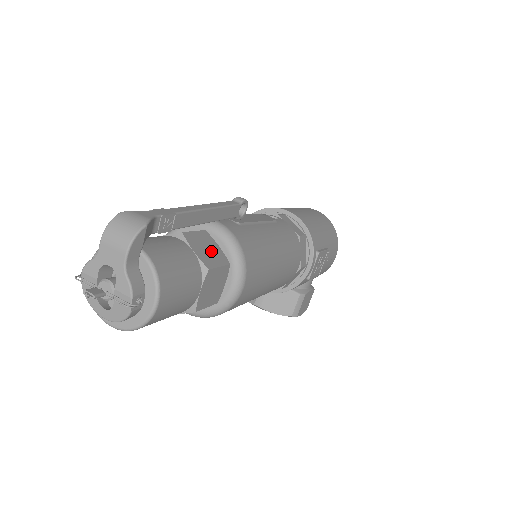
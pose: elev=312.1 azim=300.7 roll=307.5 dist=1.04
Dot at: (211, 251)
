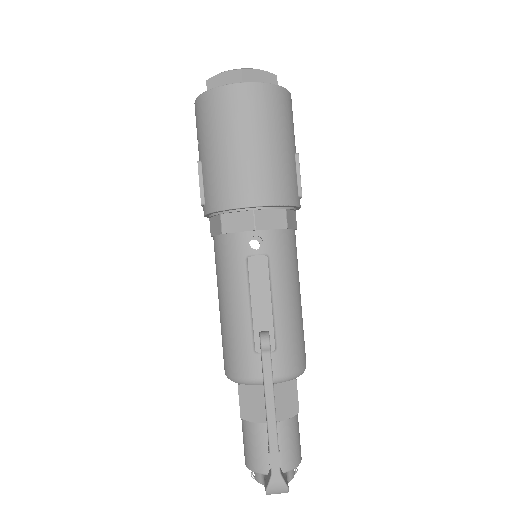
Dot at: (286, 397)
